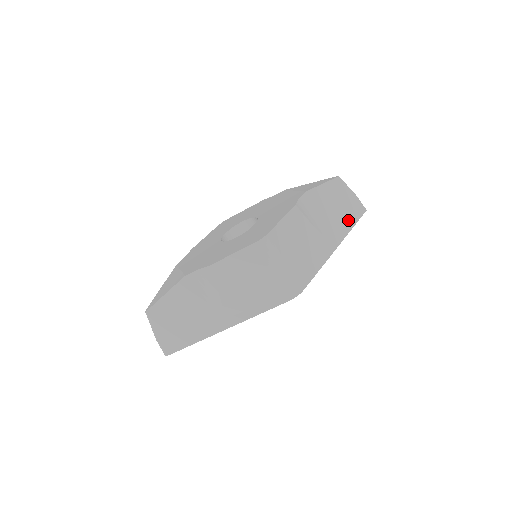
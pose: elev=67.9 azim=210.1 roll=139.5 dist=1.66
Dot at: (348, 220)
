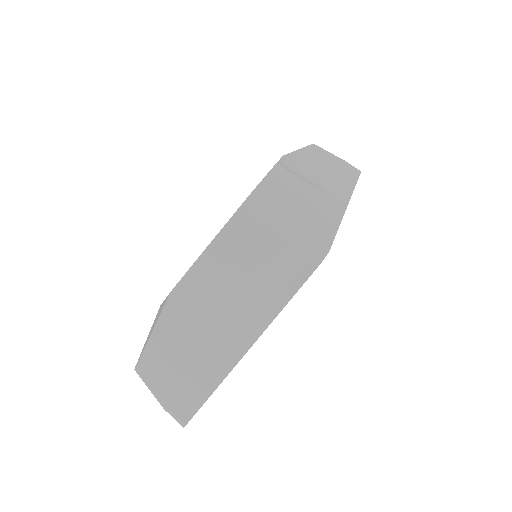
Dot at: (346, 180)
